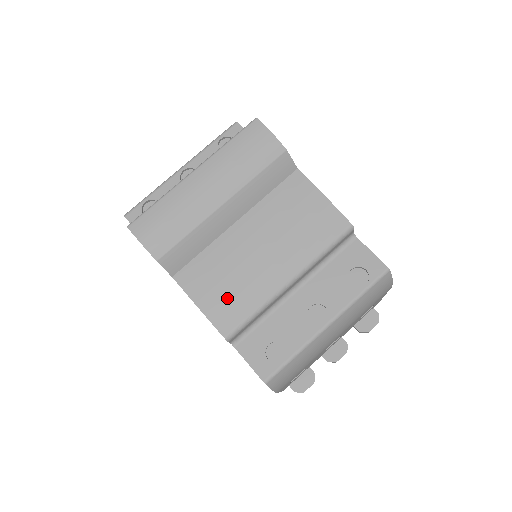
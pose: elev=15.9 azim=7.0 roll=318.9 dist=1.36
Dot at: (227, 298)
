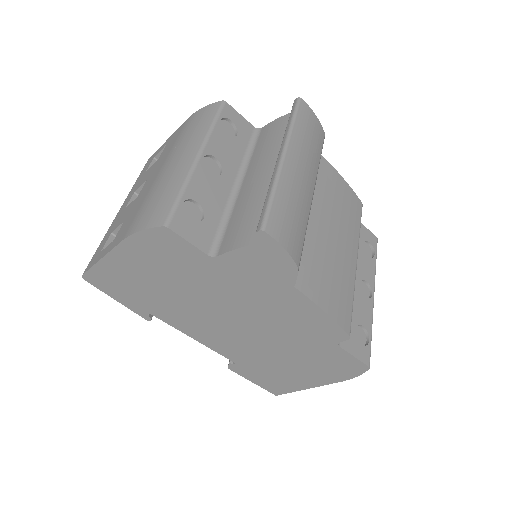
Dot at: (337, 294)
